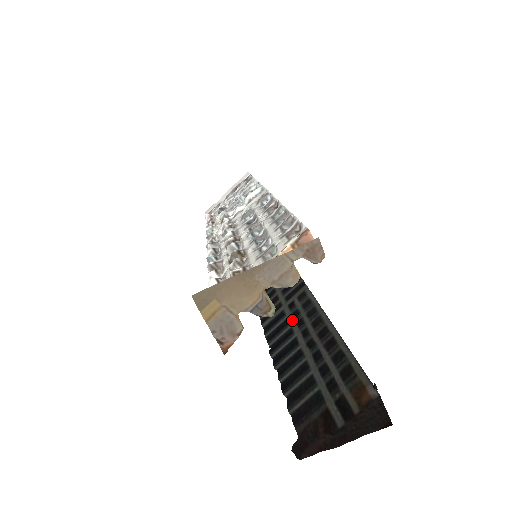
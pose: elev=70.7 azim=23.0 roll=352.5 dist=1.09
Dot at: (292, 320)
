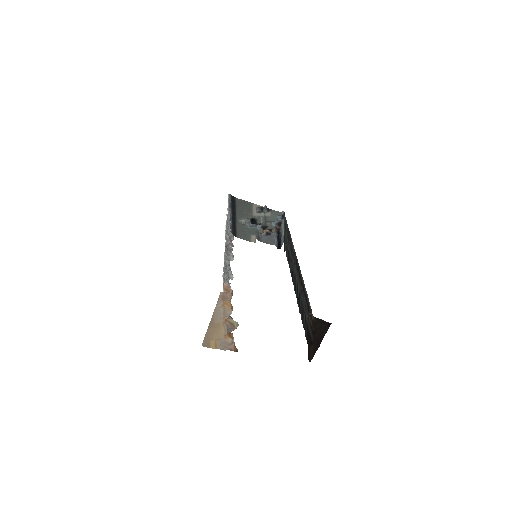
Dot at: (296, 276)
